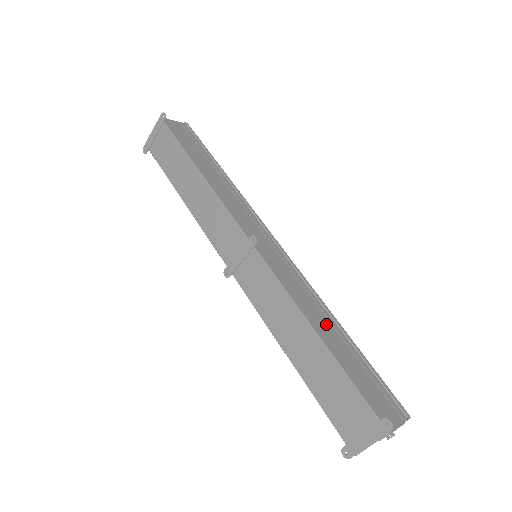
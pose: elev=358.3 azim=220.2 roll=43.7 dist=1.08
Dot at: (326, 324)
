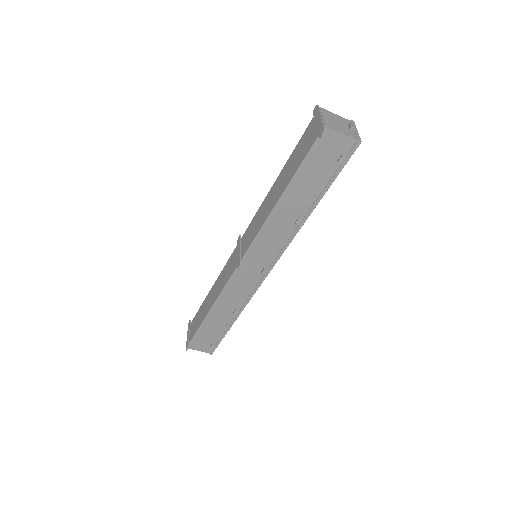
Dot at: occluded
